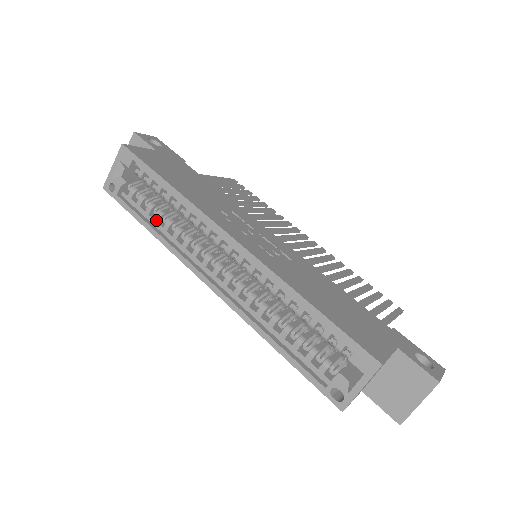
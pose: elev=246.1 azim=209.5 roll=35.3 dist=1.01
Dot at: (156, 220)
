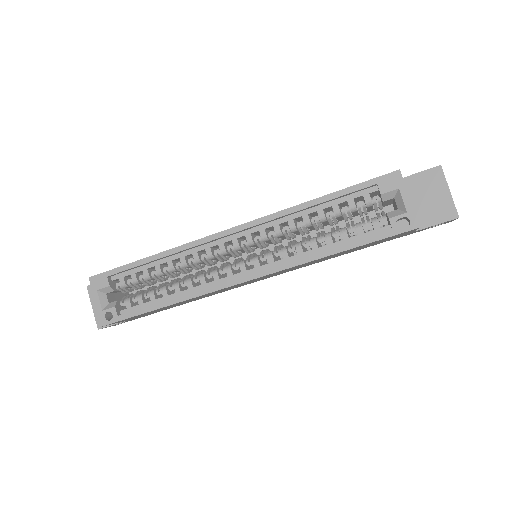
Dot at: (165, 295)
